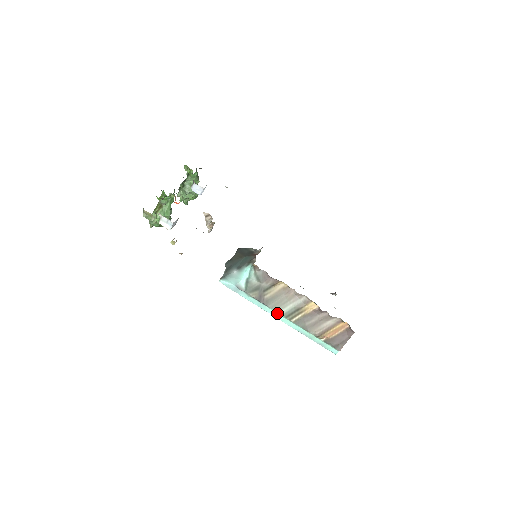
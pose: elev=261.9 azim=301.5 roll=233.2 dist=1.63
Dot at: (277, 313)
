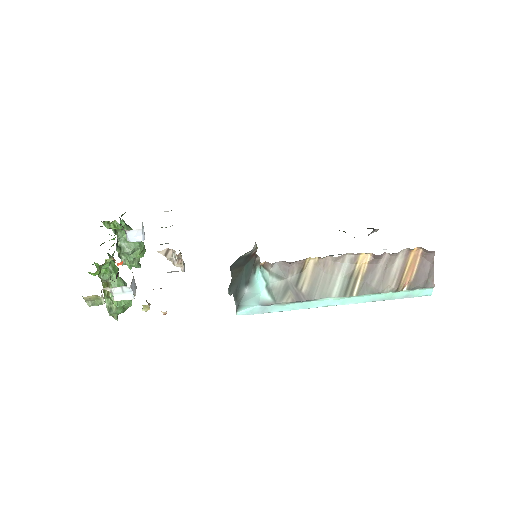
Dot at: (330, 299)
